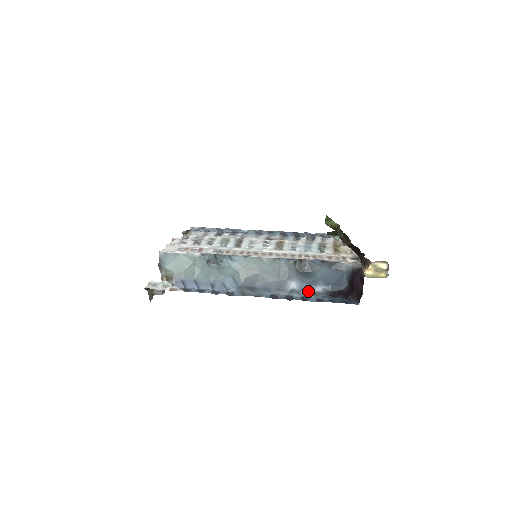
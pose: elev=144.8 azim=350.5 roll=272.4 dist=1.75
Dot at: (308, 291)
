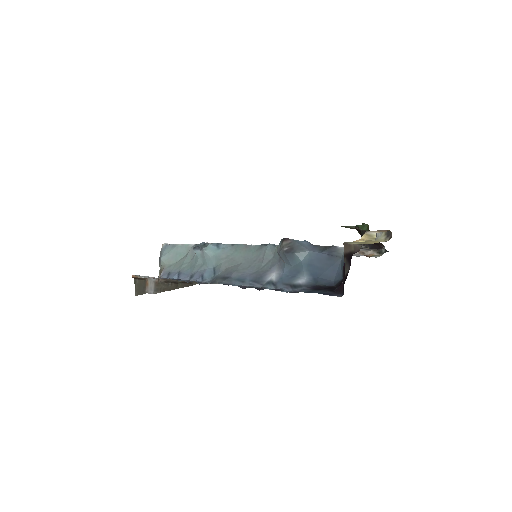
Dot at: (287, 283)
